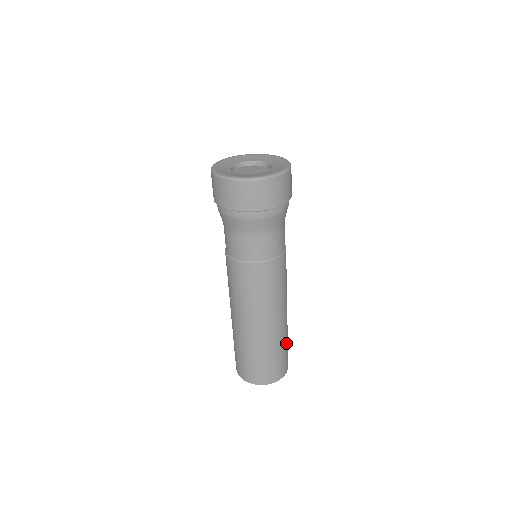
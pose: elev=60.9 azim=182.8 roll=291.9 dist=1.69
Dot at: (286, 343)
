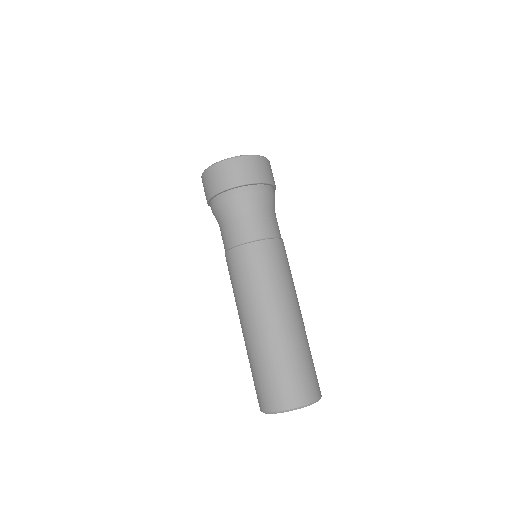
Dot at: (289, 360)
